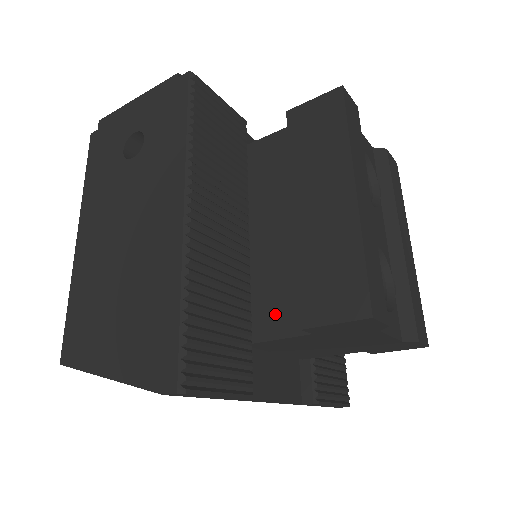
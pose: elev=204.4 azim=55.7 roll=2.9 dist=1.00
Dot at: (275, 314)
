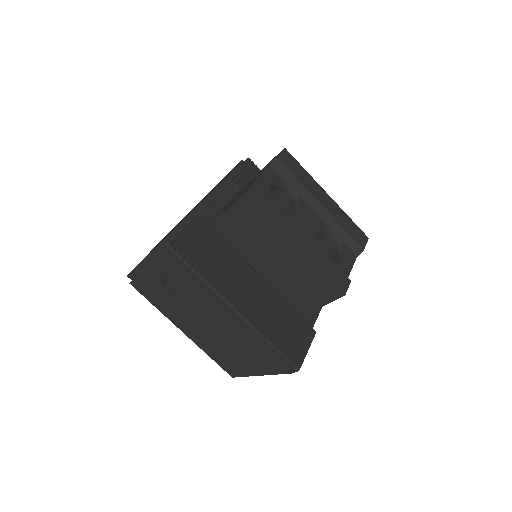
Dot at: (298, 298)
